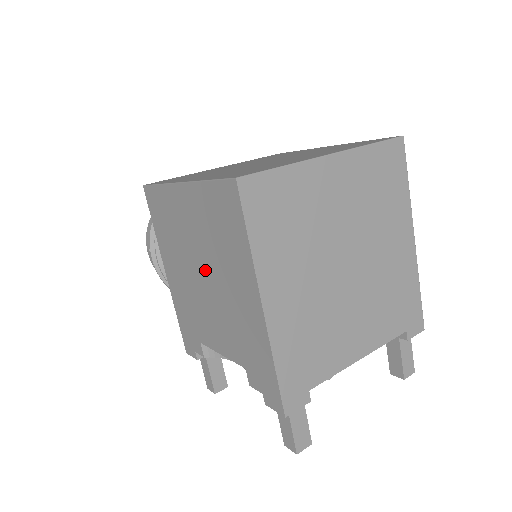
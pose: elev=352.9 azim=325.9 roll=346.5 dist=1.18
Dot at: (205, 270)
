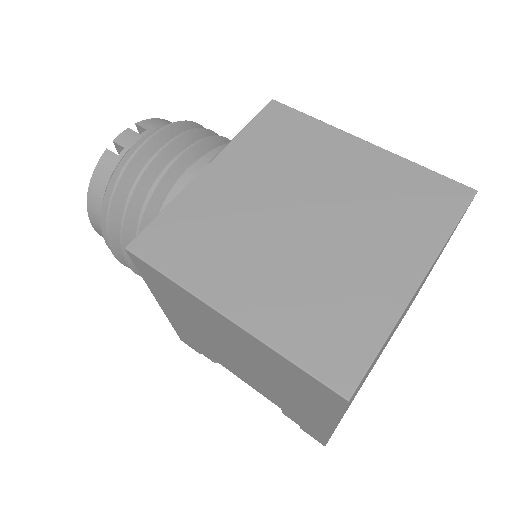
Dot at: (245, 361)
